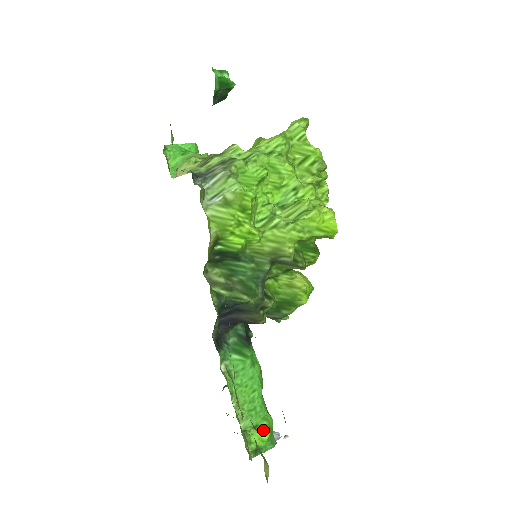
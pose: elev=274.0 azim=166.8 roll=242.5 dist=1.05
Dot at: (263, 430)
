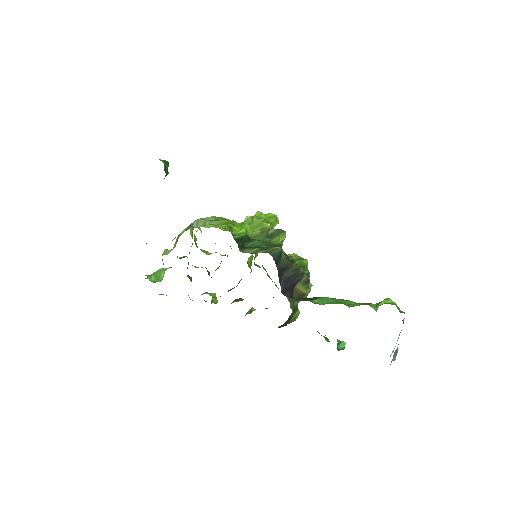
Dot at: (384, 300)
